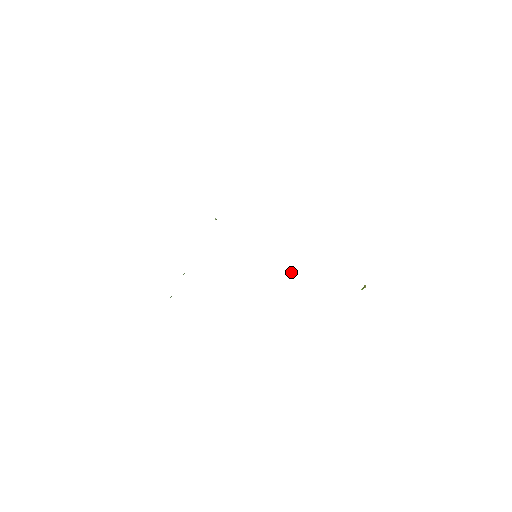
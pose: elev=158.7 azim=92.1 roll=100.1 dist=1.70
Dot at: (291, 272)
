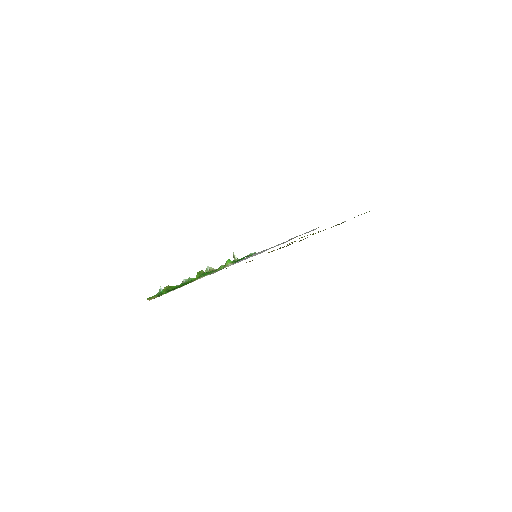
Dot at: occluded
